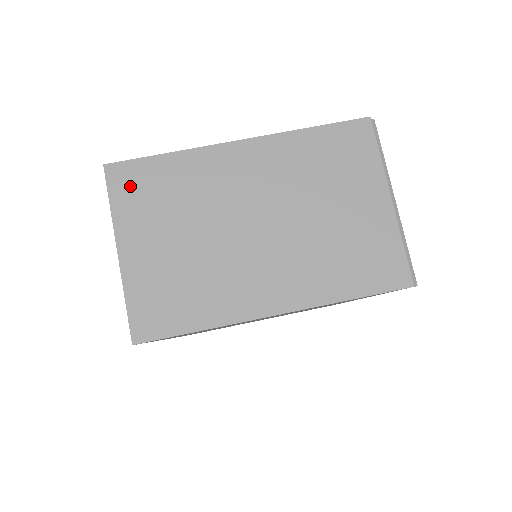
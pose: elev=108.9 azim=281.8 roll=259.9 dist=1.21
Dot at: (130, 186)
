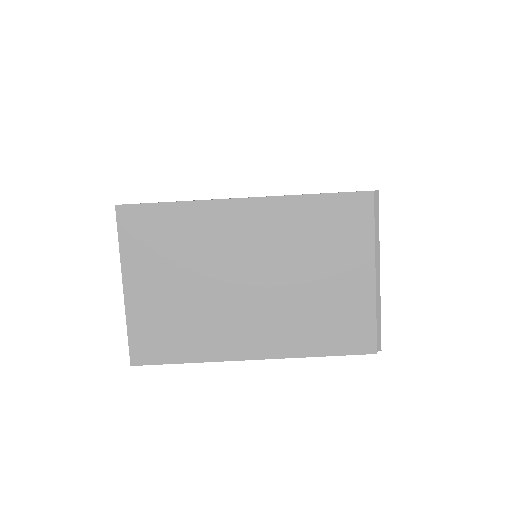
Dot at: (138, 229)
